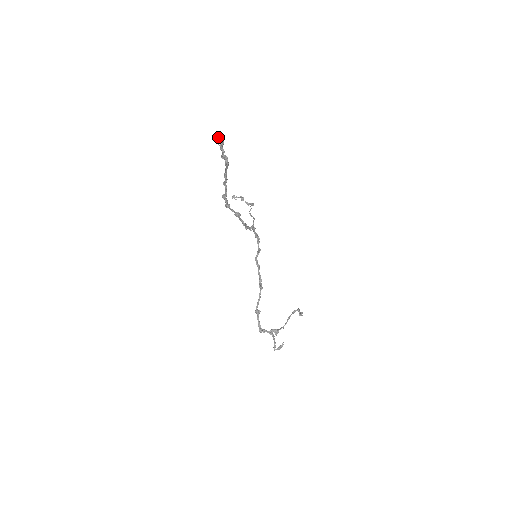
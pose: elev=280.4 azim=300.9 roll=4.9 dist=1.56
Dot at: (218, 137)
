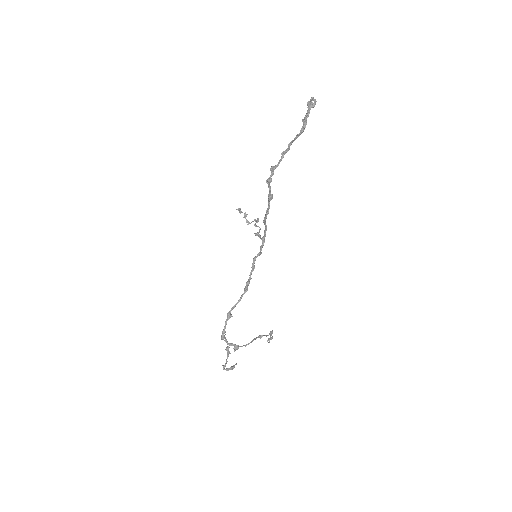
Dot at: (312, 98)
